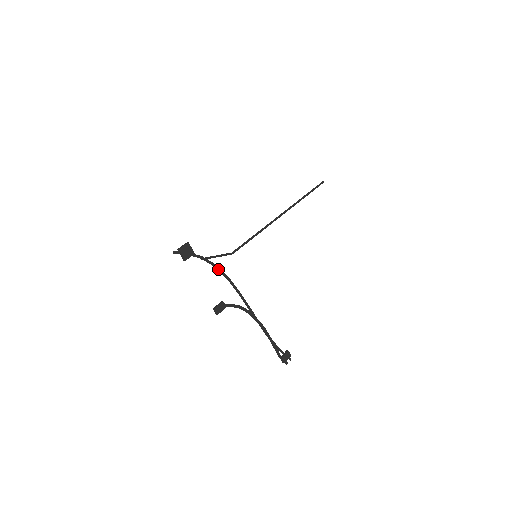
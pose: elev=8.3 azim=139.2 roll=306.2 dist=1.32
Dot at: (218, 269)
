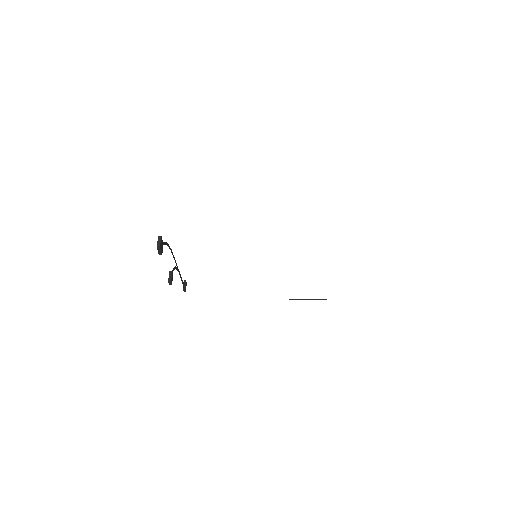
Dot at: (168, 246)
